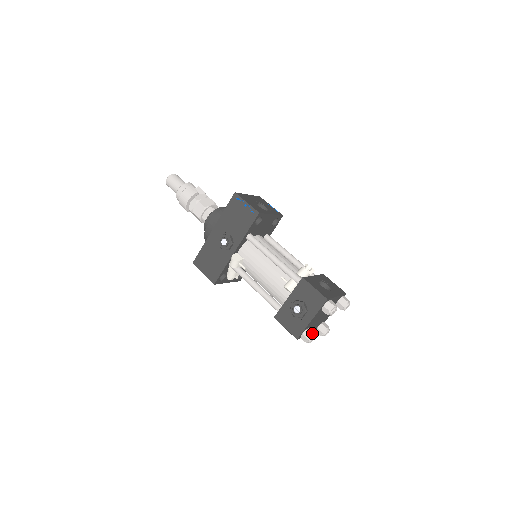
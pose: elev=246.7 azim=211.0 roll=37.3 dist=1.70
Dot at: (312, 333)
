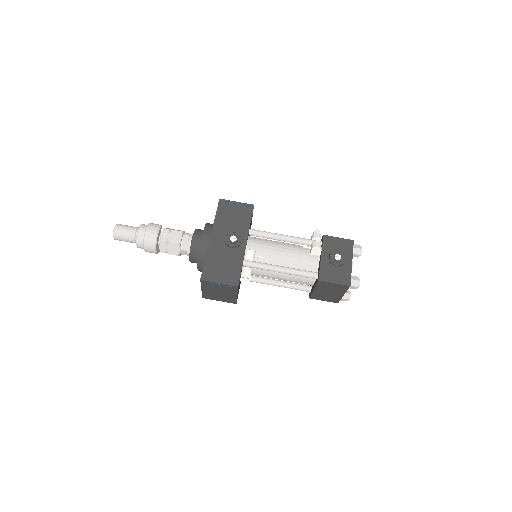
Dot at: (356, 277)
